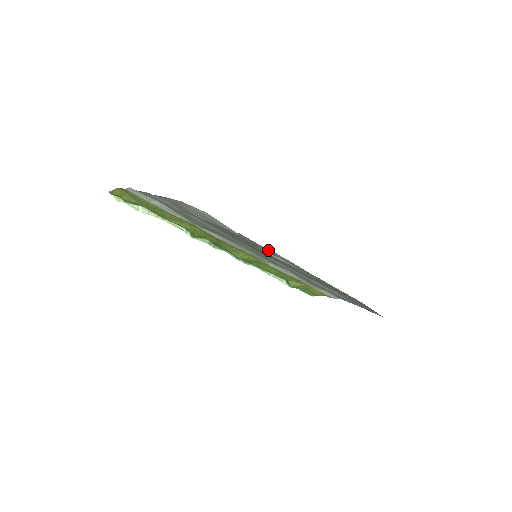
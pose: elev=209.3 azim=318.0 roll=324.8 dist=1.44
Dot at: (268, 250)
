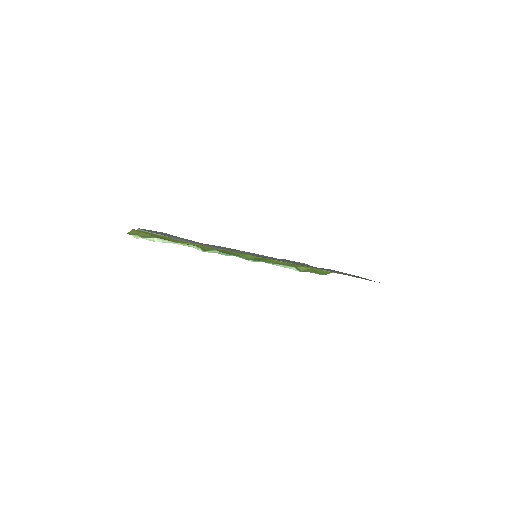
Dot at: occluded
